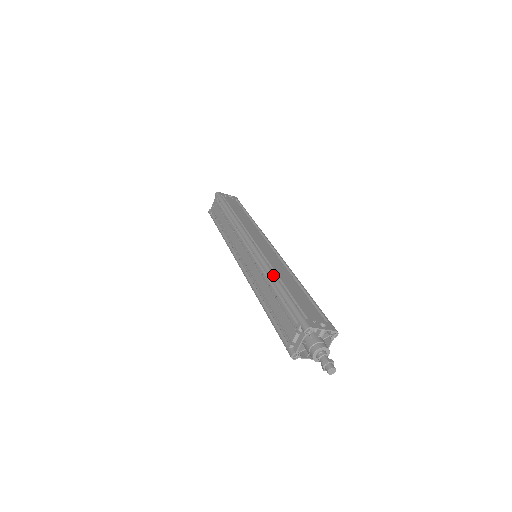
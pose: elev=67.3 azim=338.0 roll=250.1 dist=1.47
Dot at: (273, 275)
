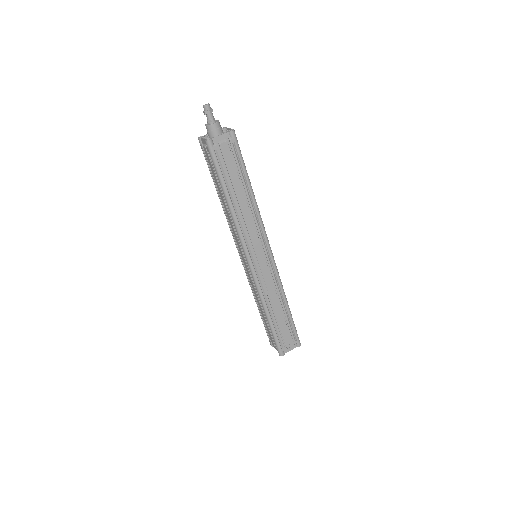
Dot at: occluded
